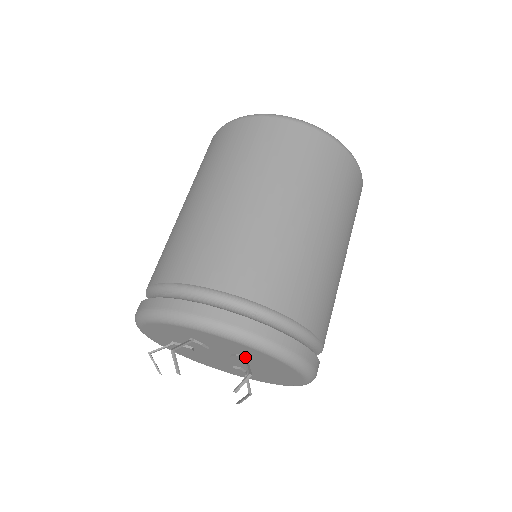
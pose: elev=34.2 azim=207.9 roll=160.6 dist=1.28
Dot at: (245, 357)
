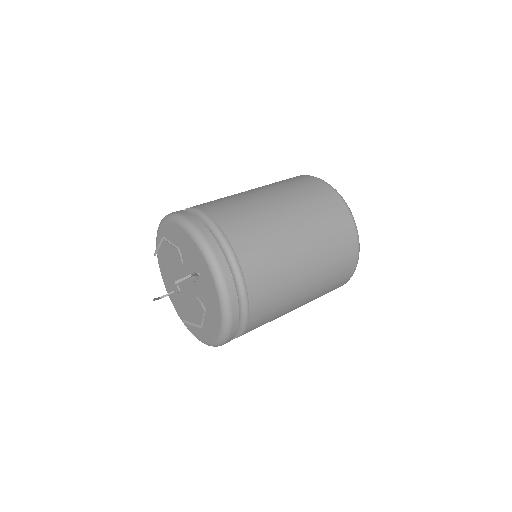
Dot at: (205, 312)
